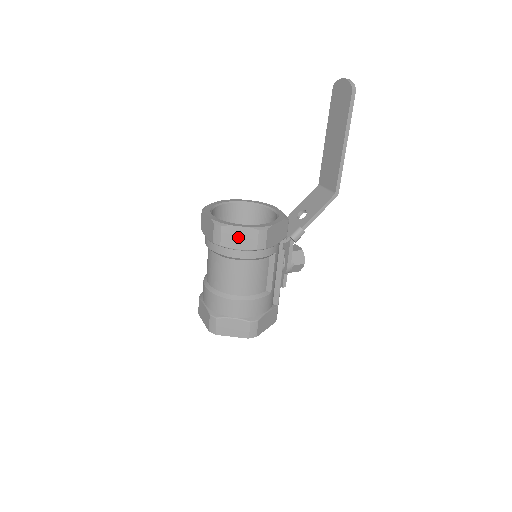
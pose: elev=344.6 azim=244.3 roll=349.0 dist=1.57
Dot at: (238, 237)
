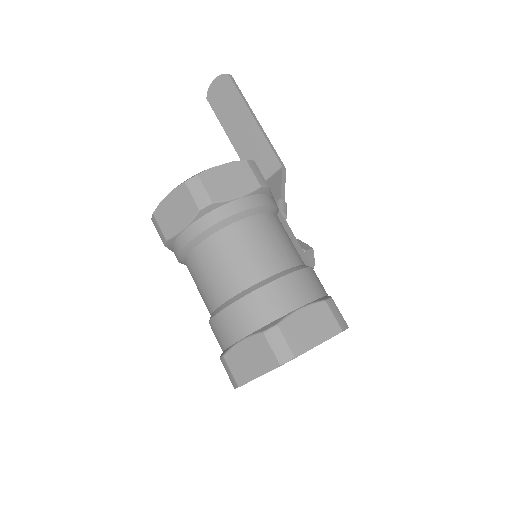
Dot at: (227, 180)
